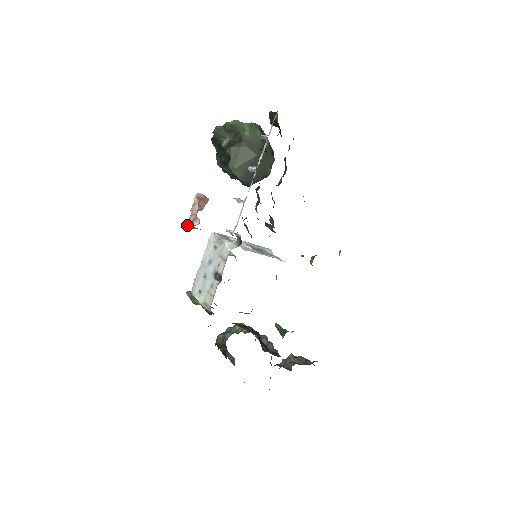
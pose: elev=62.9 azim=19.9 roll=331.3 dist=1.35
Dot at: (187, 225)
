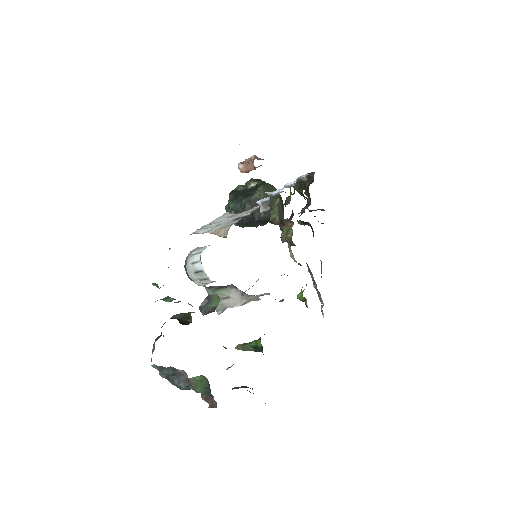
Dot at: (239, 163)
